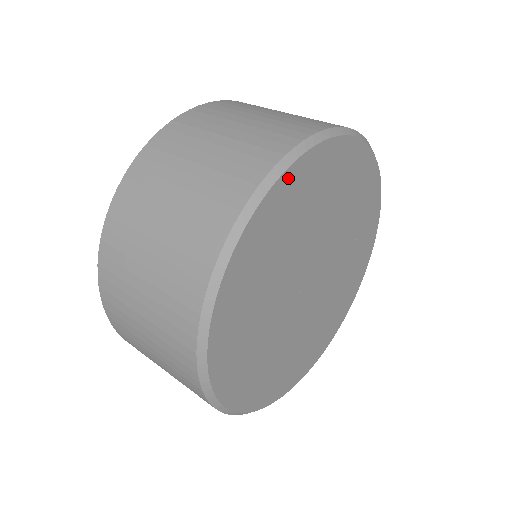
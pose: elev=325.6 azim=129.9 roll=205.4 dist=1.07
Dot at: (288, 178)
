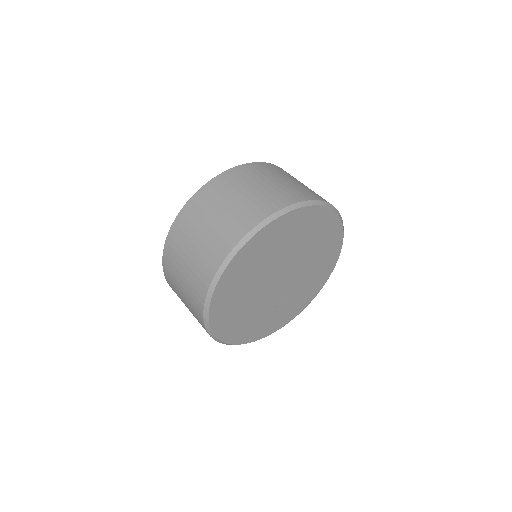
Dot at: (214, 305)
